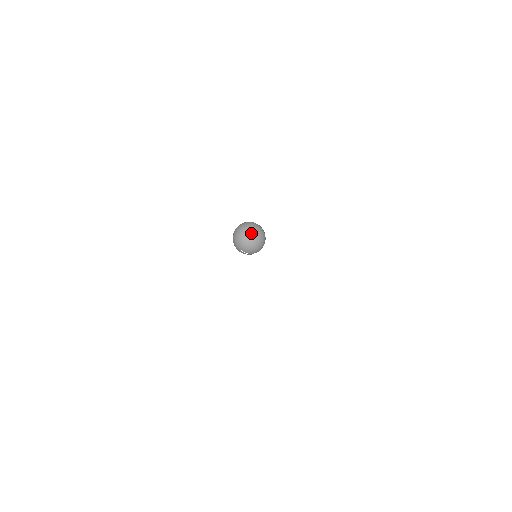
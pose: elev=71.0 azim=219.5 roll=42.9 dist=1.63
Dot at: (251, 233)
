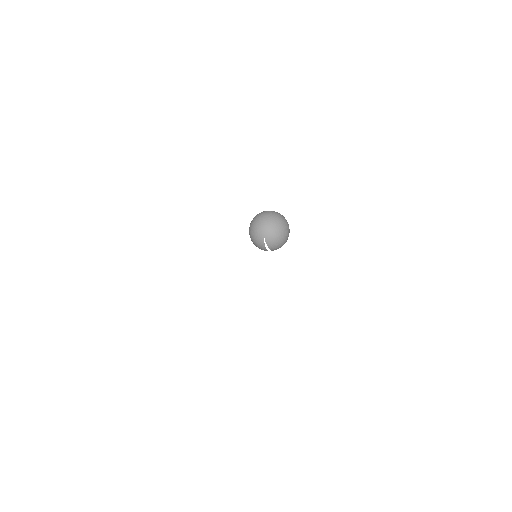
Dot at: (286, 225)
